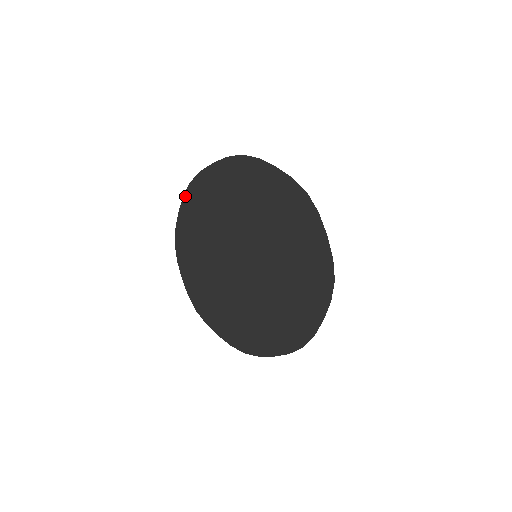
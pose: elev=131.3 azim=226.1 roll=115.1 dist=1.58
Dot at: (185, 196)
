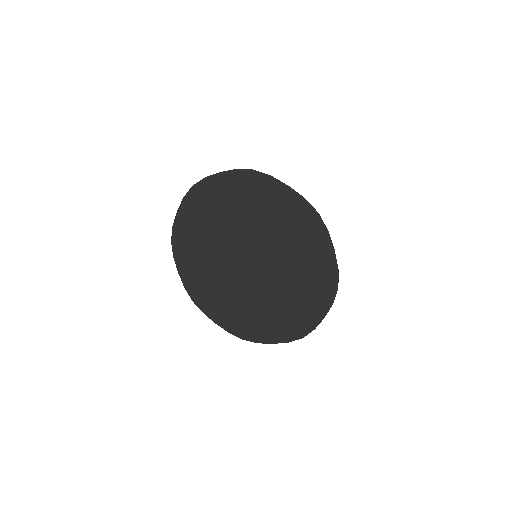
Dot at: (238, 171)
